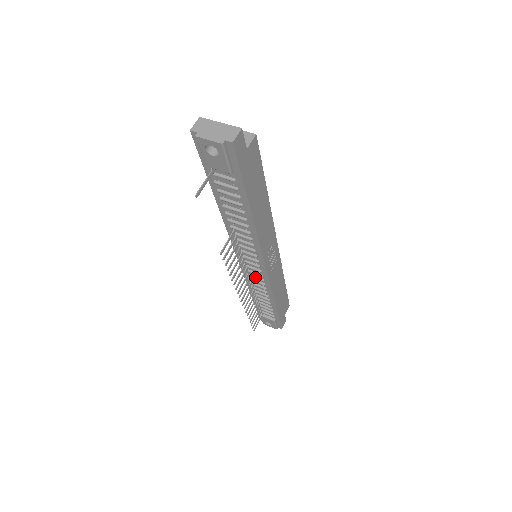
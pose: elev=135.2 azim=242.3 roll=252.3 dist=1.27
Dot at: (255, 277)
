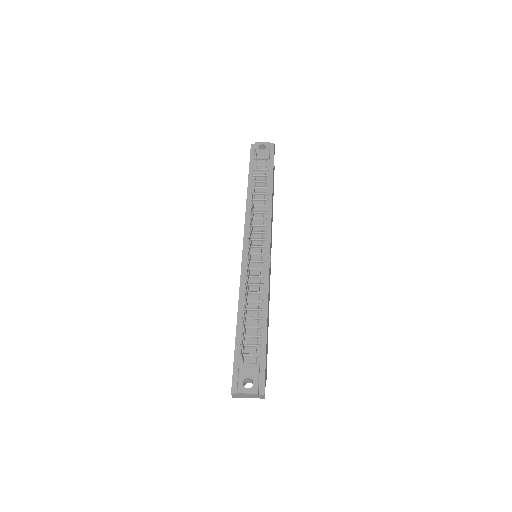
Dot at: (255, 268)
